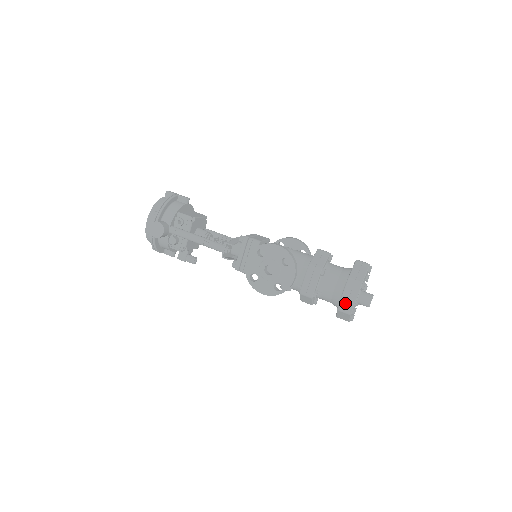
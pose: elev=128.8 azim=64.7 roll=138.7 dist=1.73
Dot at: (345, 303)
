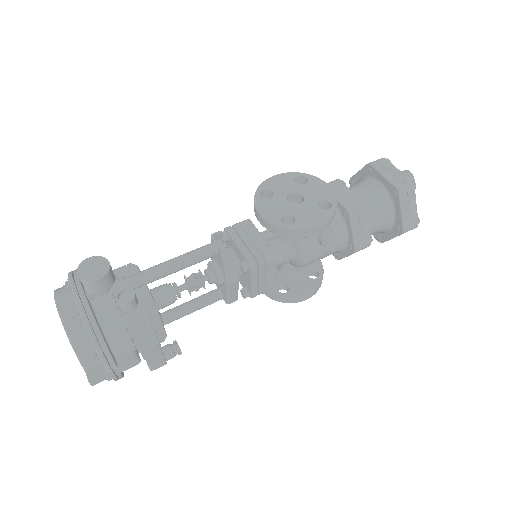
Dot at: (396, 179)
